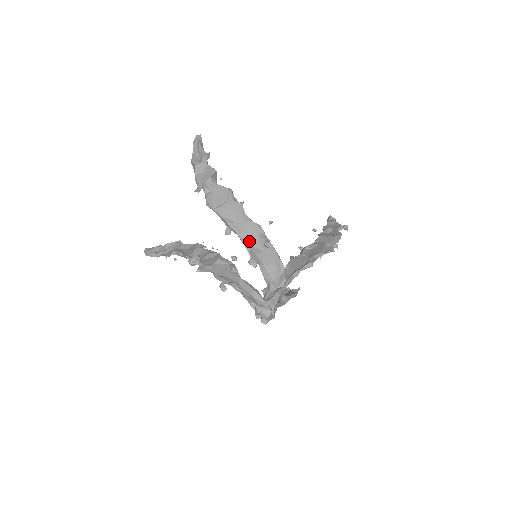
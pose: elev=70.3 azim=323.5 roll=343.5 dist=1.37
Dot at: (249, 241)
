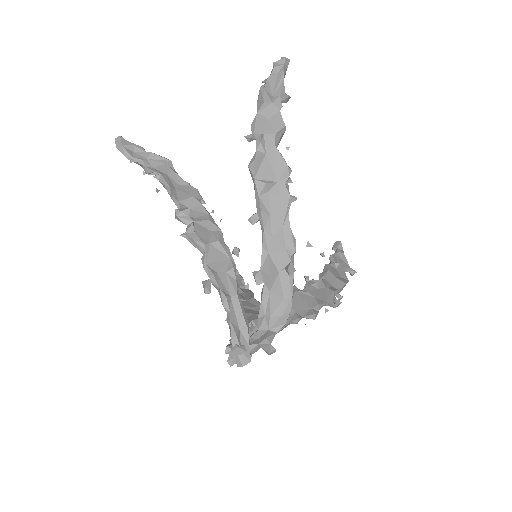
Dot at: (271, 250)
